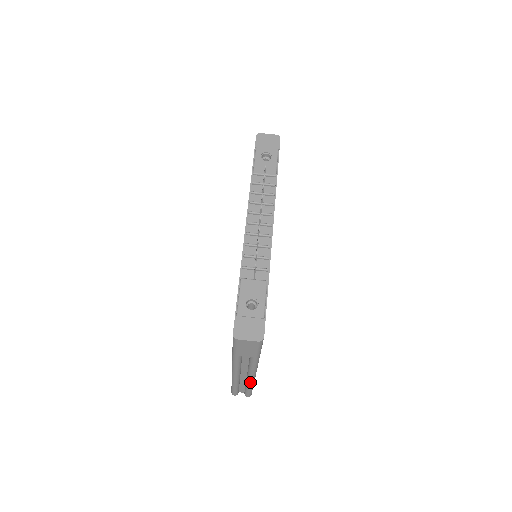
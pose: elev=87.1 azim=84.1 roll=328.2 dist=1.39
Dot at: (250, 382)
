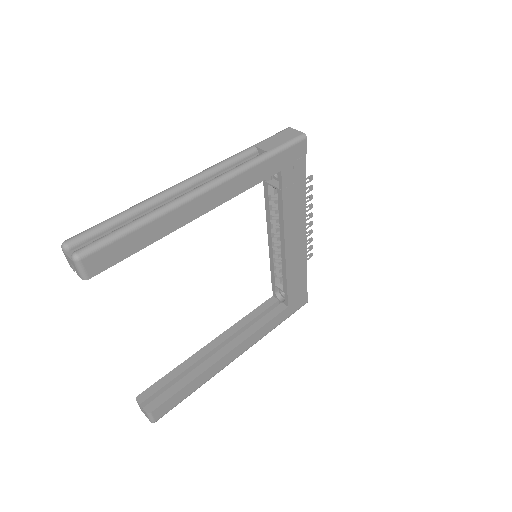
Dot at: (172, 201)
